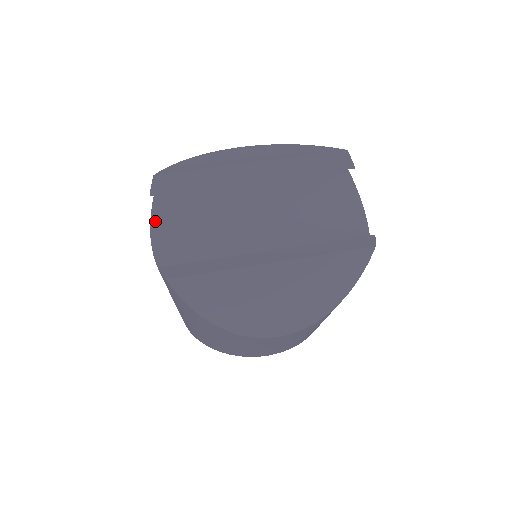
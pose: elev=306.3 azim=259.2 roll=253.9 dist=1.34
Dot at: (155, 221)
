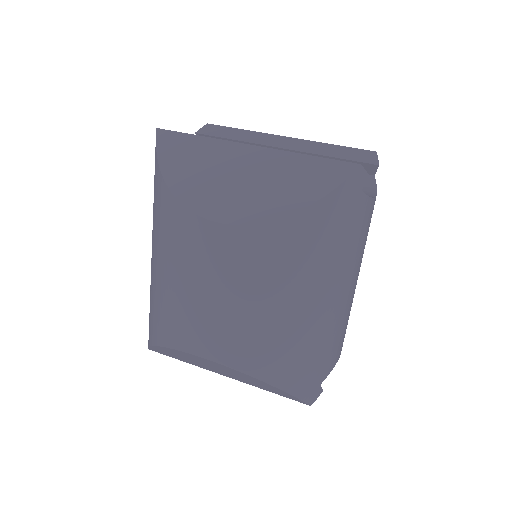
Dot at: occluded
